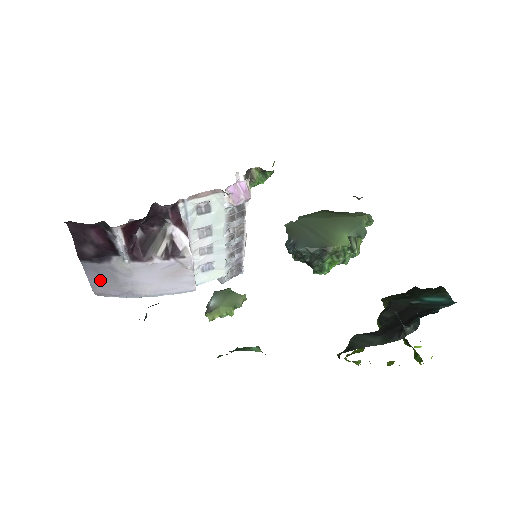
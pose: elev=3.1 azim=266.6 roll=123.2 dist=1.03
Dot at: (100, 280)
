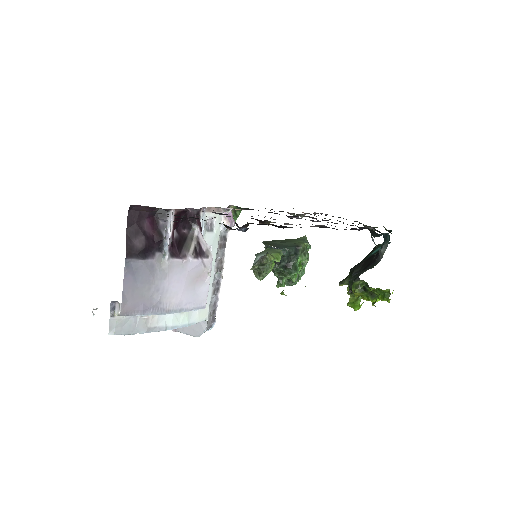
Dot at: (134, 289)
